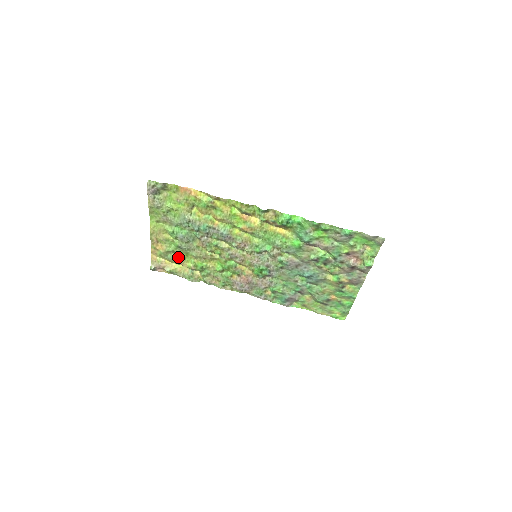
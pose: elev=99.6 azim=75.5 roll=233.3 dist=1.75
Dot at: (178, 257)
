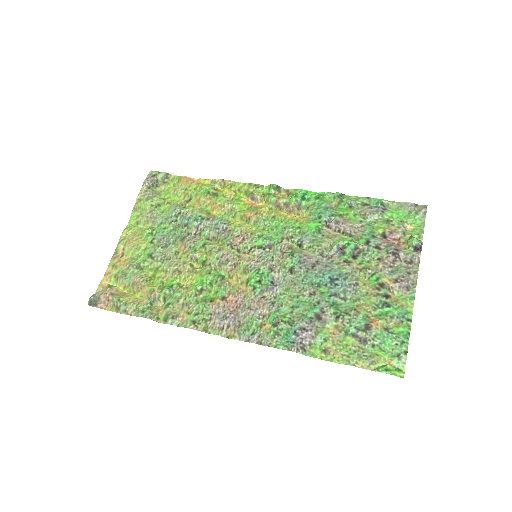
Dot at: (141, 276)
